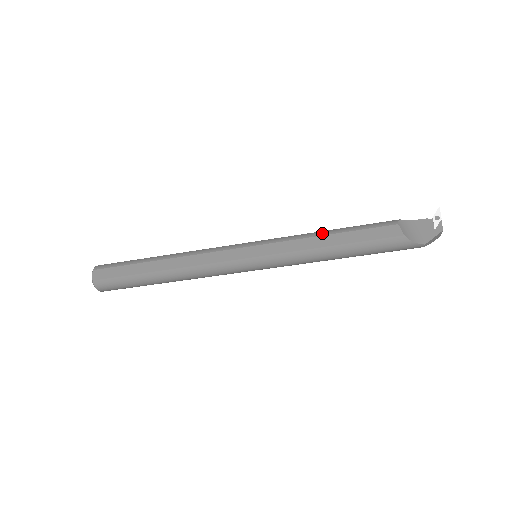
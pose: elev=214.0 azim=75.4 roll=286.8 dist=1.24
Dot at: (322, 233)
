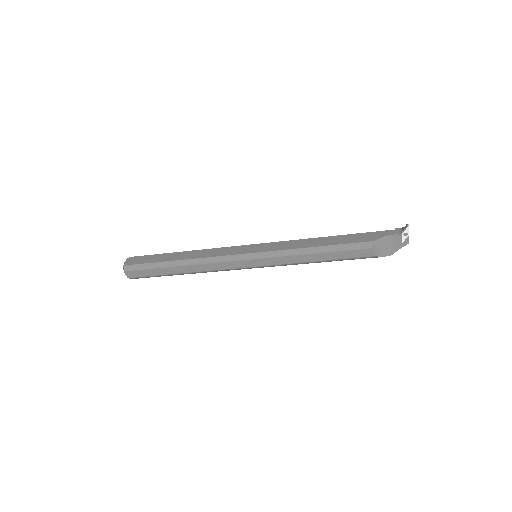
Dot at: (310, 251)
